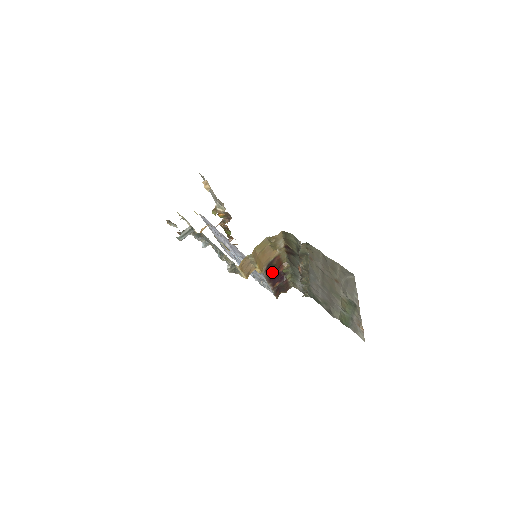
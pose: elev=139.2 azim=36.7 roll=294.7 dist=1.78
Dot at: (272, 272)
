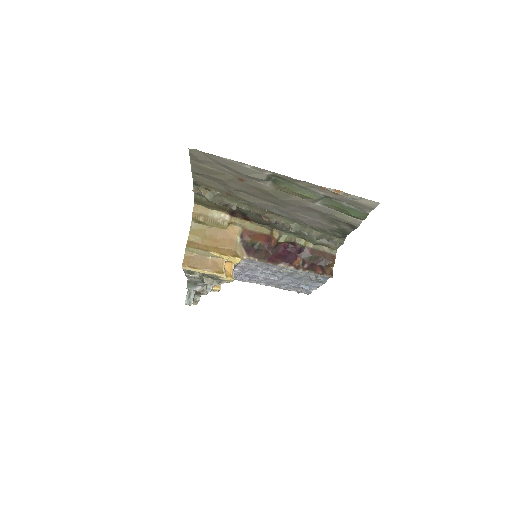
Dot at: (264, 251)
